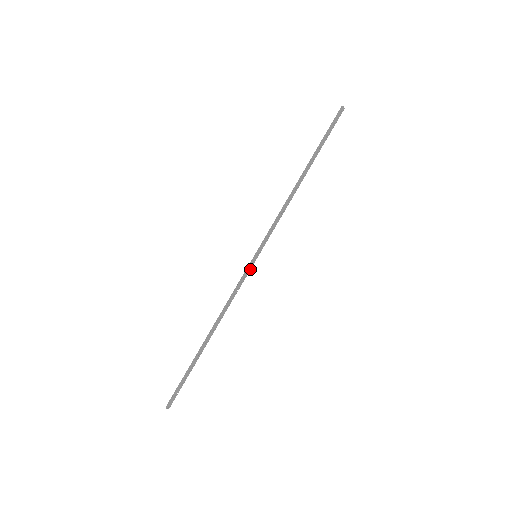
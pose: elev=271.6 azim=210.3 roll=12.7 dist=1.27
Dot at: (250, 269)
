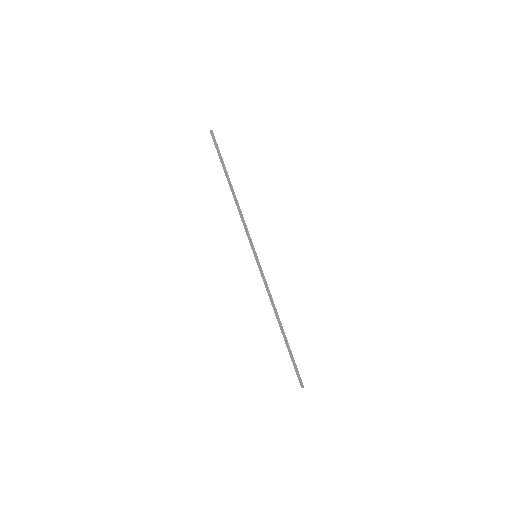
Dot at: (260, 266)
